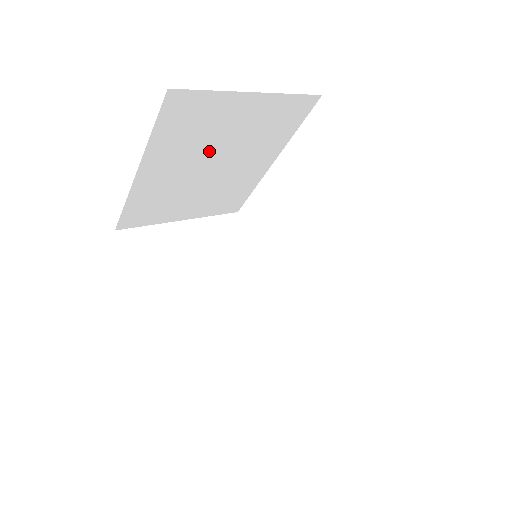
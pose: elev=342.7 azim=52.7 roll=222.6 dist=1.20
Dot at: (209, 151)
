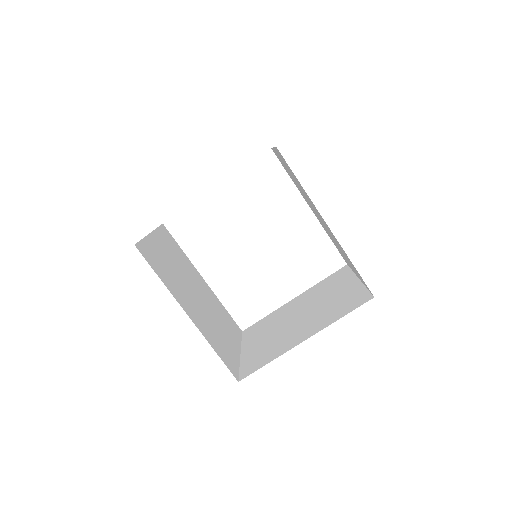
Dot at: occluded
